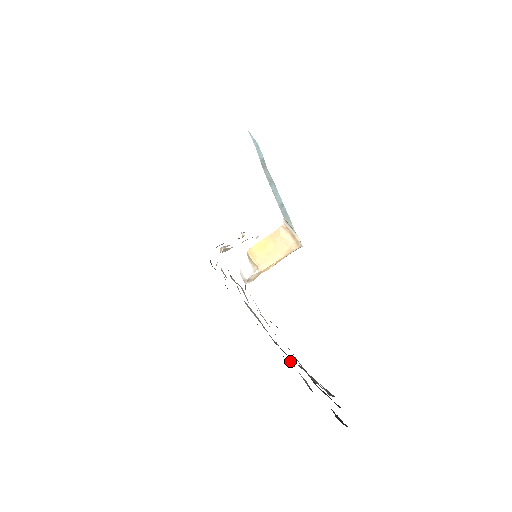
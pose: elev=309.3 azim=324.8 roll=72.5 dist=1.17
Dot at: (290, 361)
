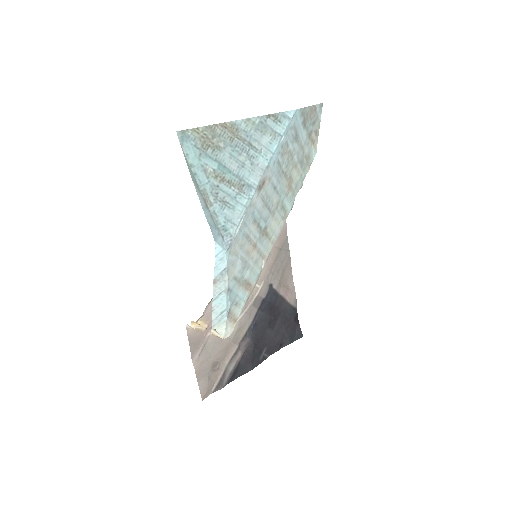
Dot at: (284, 291)
